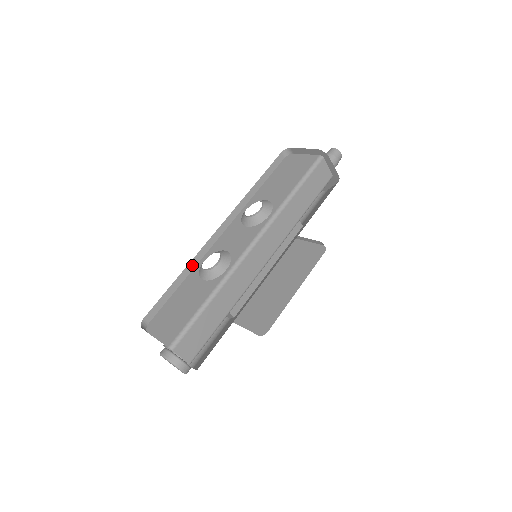
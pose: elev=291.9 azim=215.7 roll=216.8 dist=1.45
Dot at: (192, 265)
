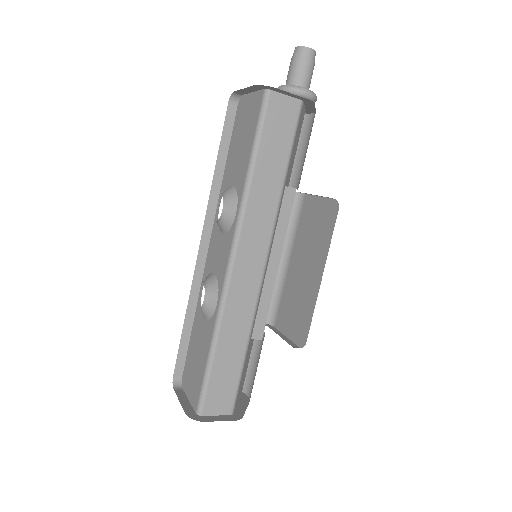
Dot at: (193, 299)
